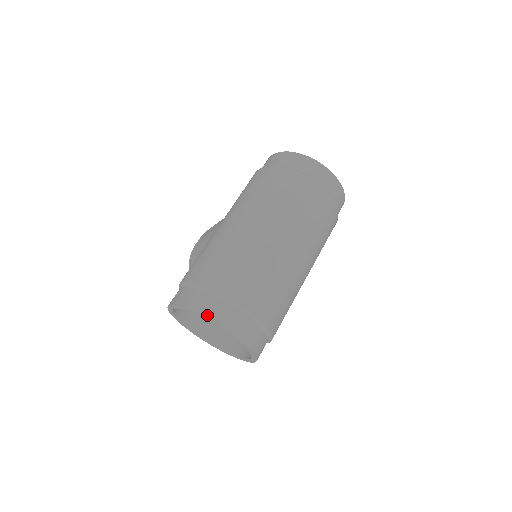
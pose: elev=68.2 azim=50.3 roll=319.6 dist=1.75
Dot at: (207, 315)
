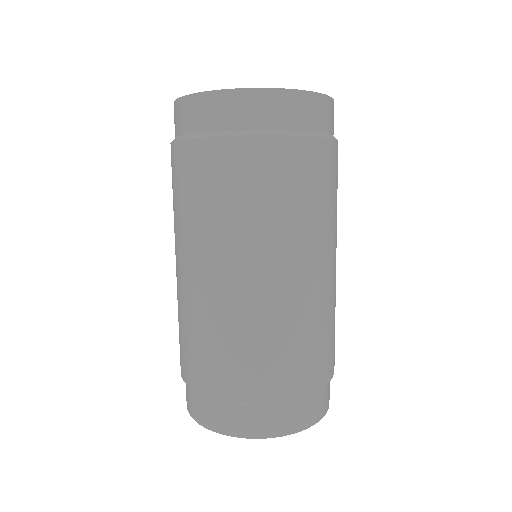
Dot at: (218, 429)
